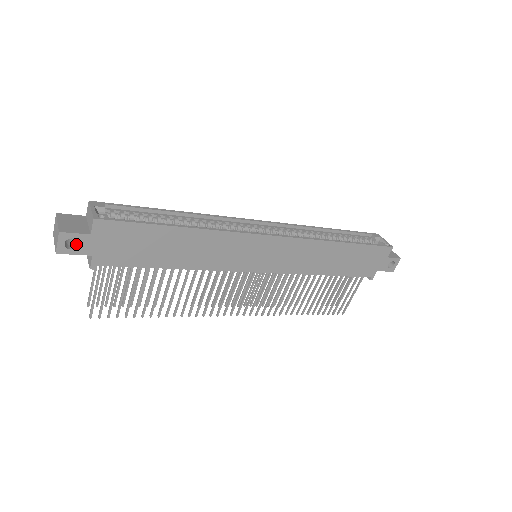
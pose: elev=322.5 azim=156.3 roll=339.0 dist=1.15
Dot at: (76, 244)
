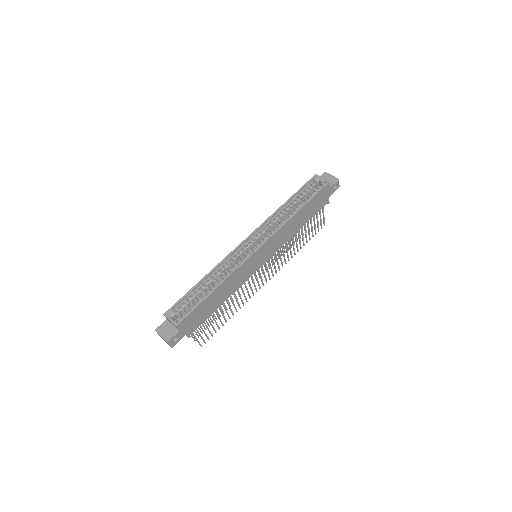
Dot at: (176, 337)
